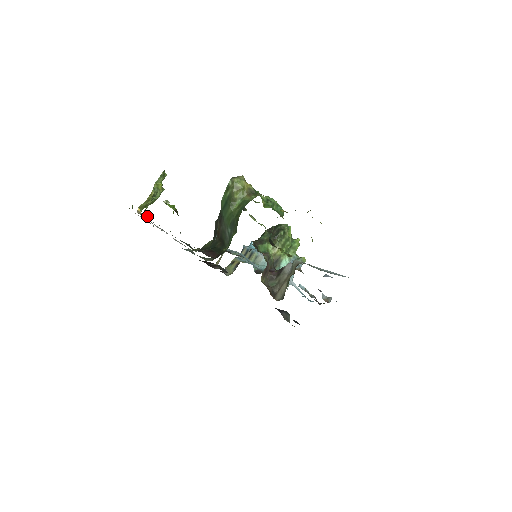
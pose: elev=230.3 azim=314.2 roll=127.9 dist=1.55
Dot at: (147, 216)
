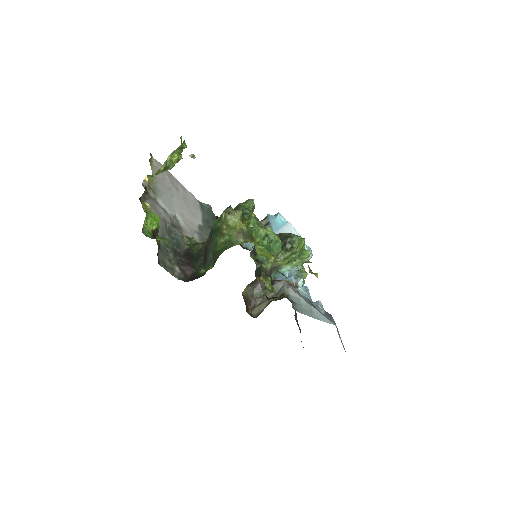
Dot at: (147, 196)
